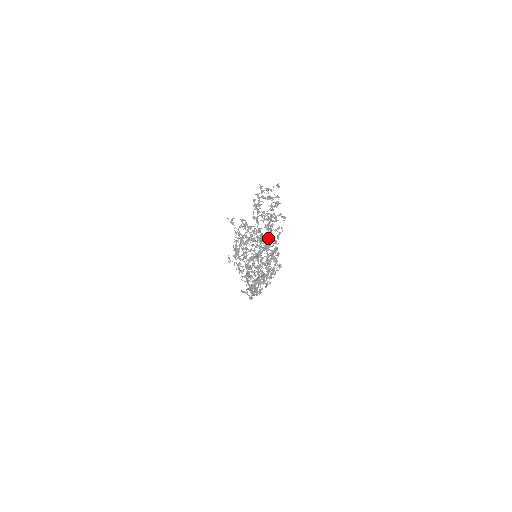
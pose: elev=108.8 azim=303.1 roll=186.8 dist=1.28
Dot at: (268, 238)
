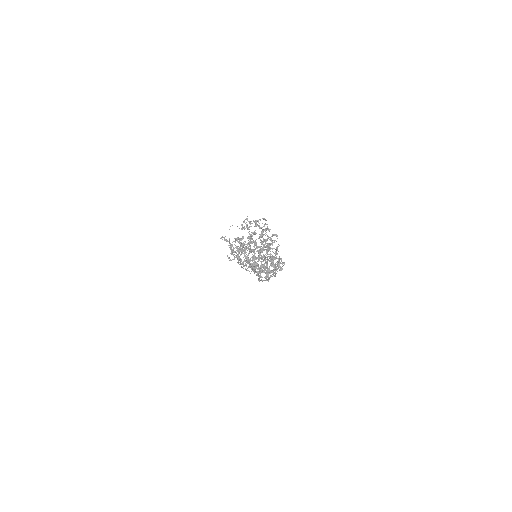
Dot at: (268, 250)
